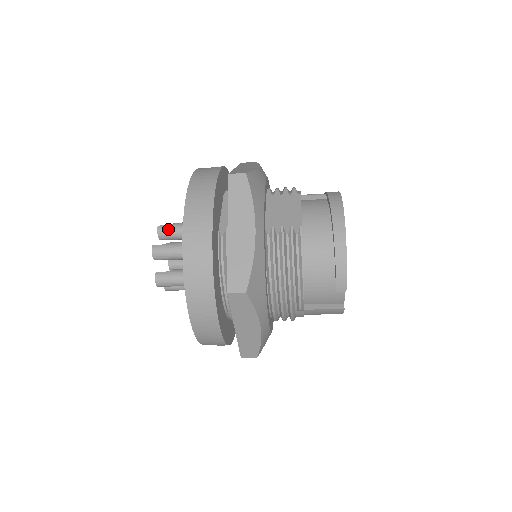
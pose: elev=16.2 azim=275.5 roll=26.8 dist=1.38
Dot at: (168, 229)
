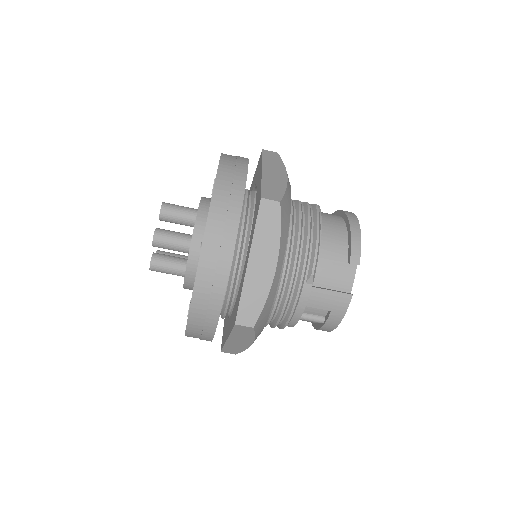
Dot at: occluded
